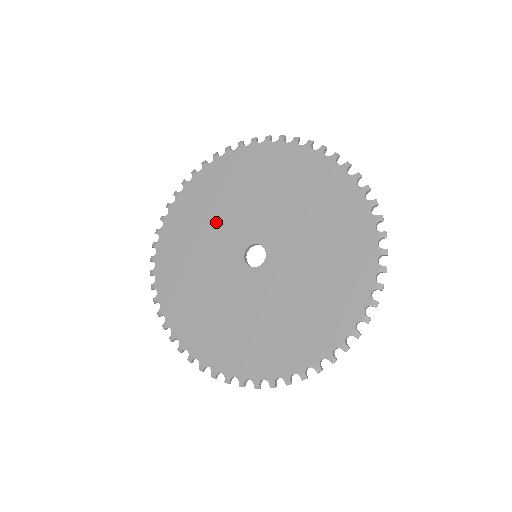
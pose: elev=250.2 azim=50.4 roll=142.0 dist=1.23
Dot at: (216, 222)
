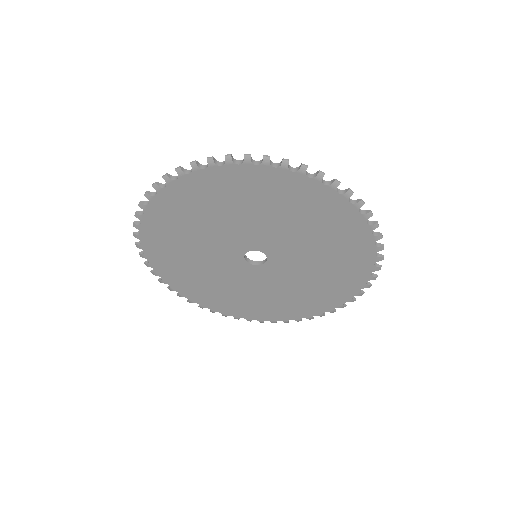
Dot at: (209, 229)
